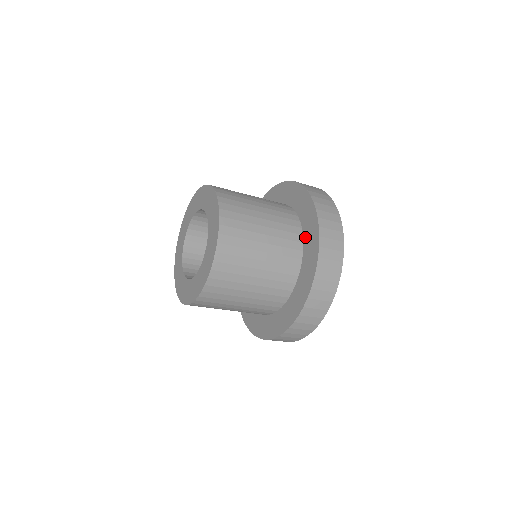
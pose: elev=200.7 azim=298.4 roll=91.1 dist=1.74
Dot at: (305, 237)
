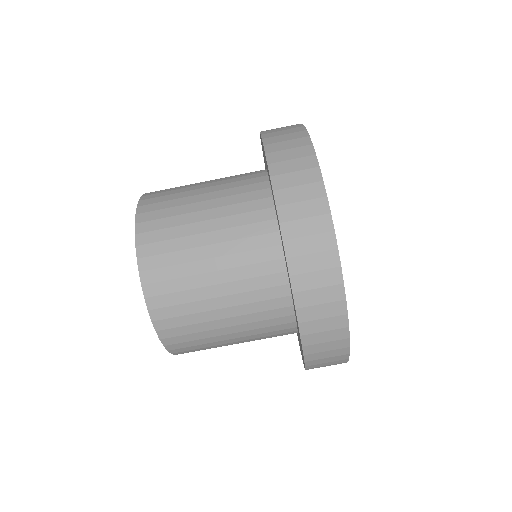
Dot at: occluded
